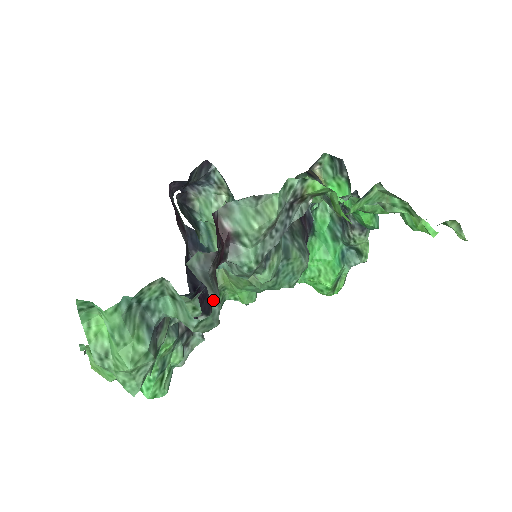
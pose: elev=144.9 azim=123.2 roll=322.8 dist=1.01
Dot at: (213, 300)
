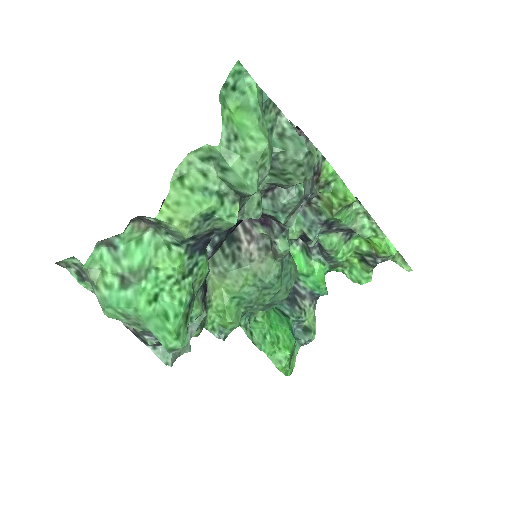
Dot at: occluded
